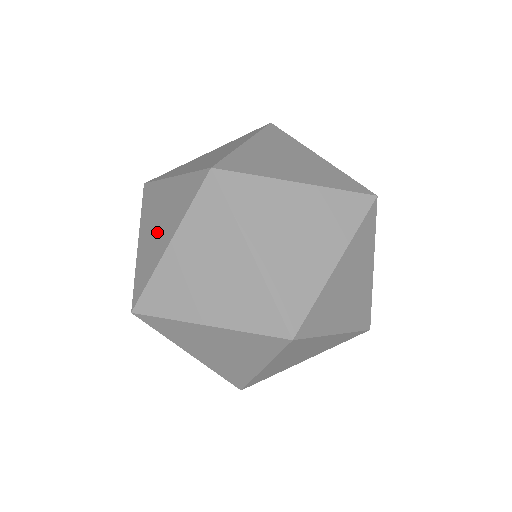
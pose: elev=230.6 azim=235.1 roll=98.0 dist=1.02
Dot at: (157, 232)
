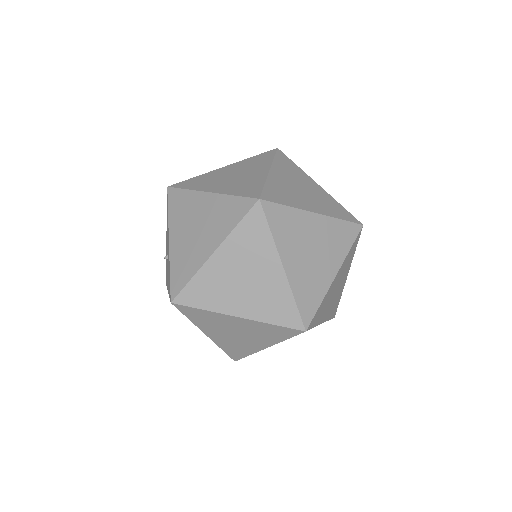
Dot at: (167, 257)
